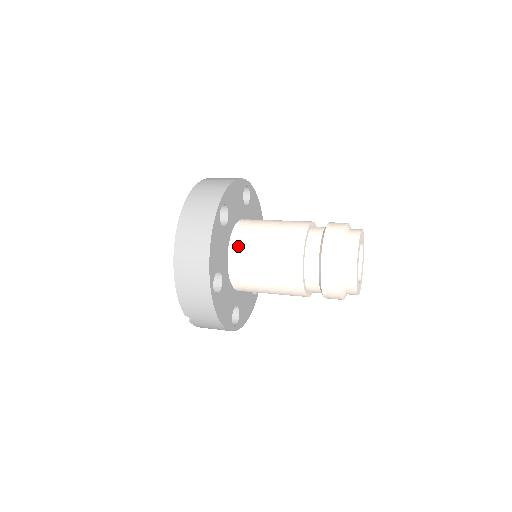
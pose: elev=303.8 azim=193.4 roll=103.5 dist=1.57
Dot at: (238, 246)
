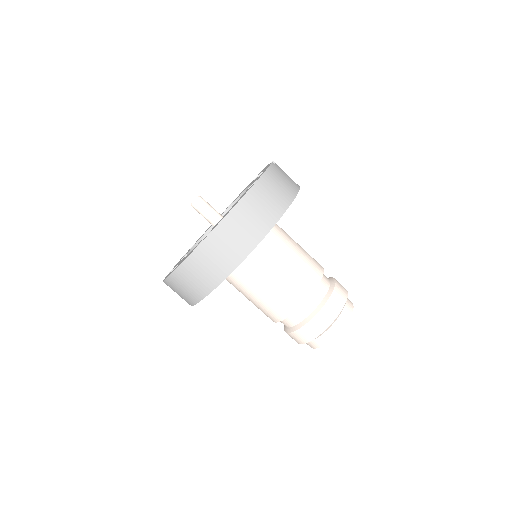
Dot at: (237, 273)
